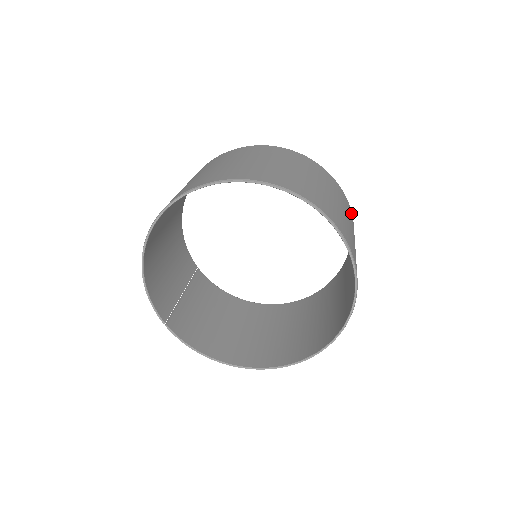
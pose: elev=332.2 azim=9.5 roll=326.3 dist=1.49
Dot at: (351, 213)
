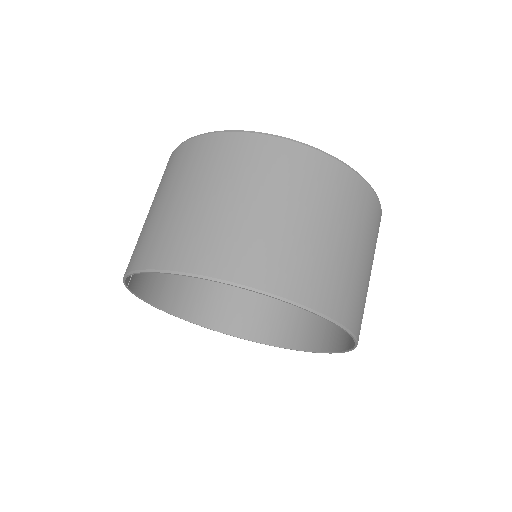
Dot at: occluded
